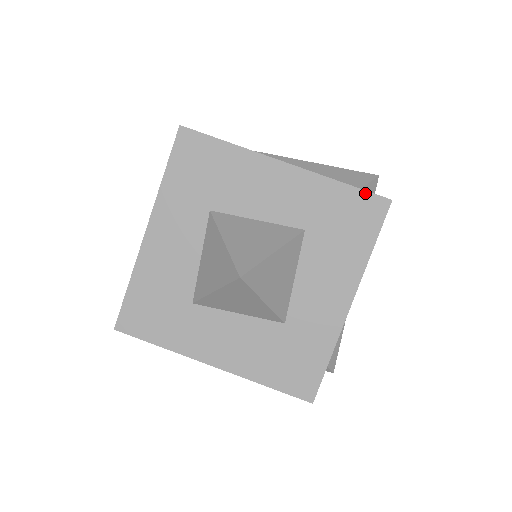
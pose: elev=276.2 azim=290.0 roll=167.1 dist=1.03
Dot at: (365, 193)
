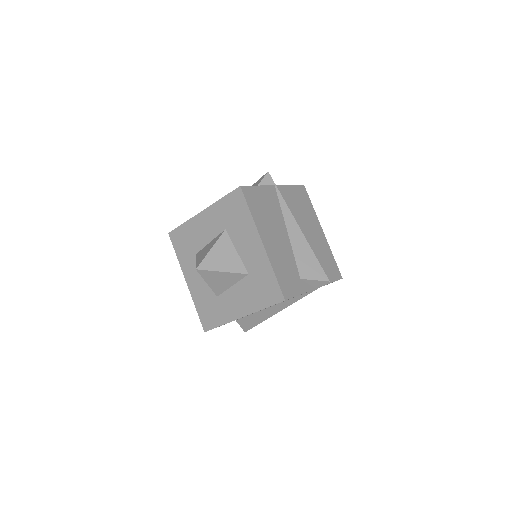
Dot at: (278, 287)
